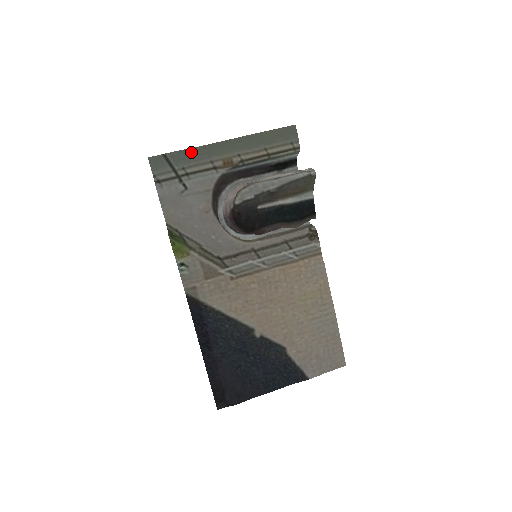
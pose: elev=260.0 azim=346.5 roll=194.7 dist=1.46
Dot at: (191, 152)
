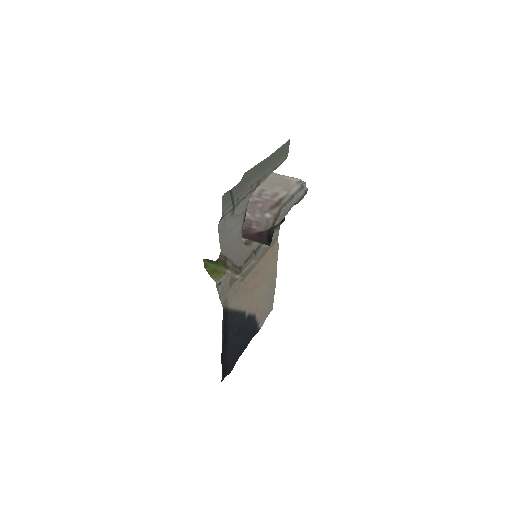
Dot at: (242, 181)
